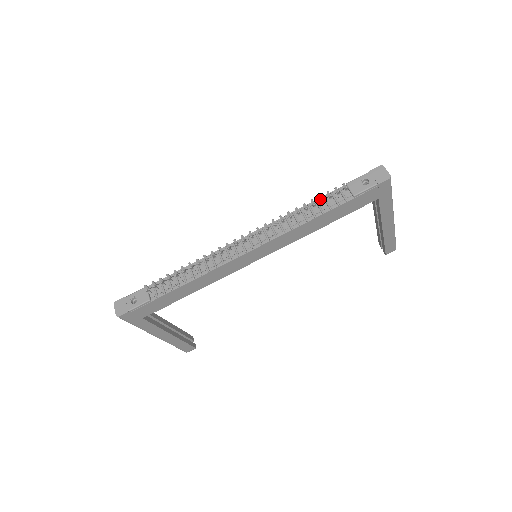
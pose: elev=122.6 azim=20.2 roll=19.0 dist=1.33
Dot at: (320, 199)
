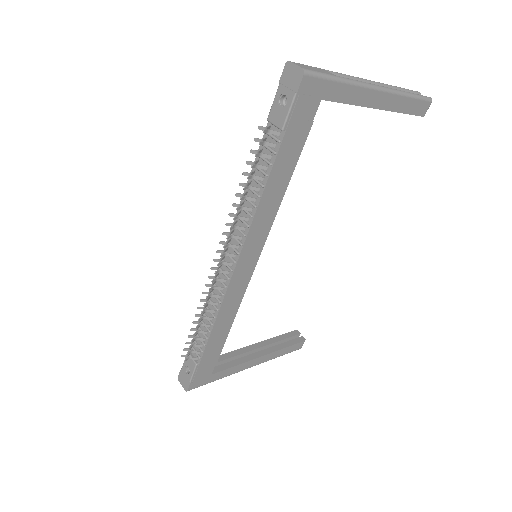
Dot at: (251, 164)
